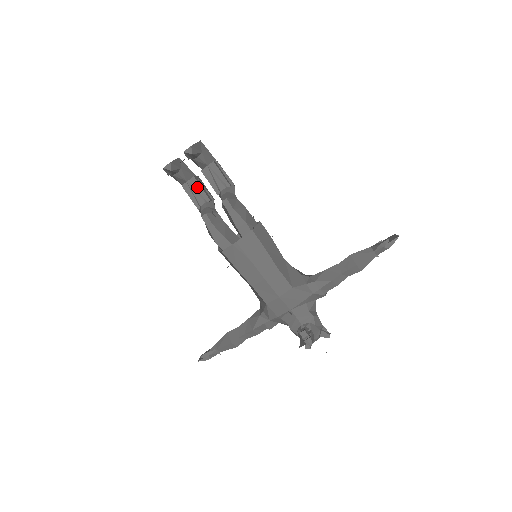
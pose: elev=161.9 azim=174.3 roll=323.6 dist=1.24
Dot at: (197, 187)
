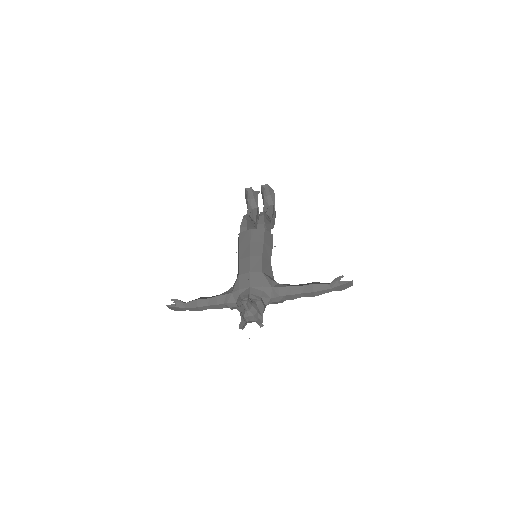
Dot at: (255, 213)
